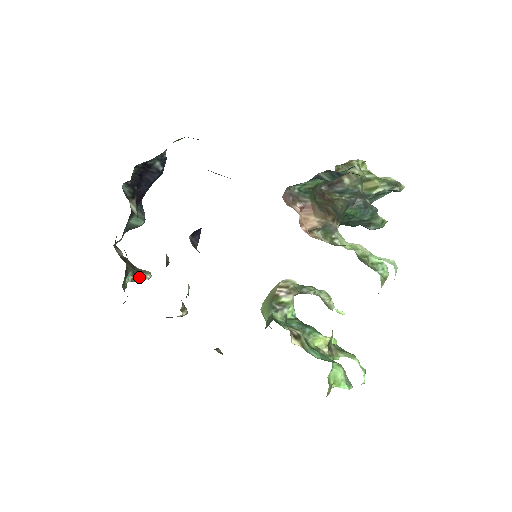
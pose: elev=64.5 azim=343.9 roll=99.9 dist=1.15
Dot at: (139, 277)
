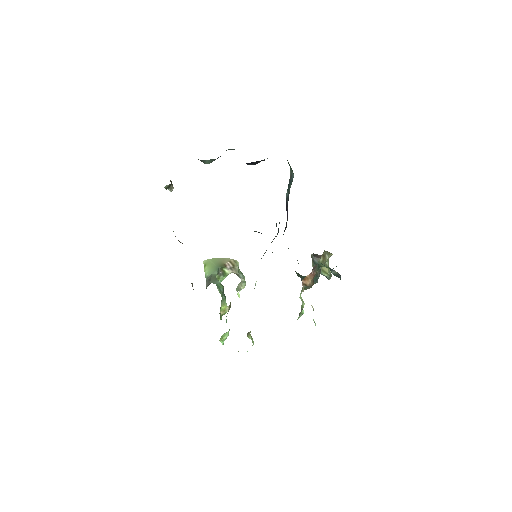
Dot at: (169, 187)
